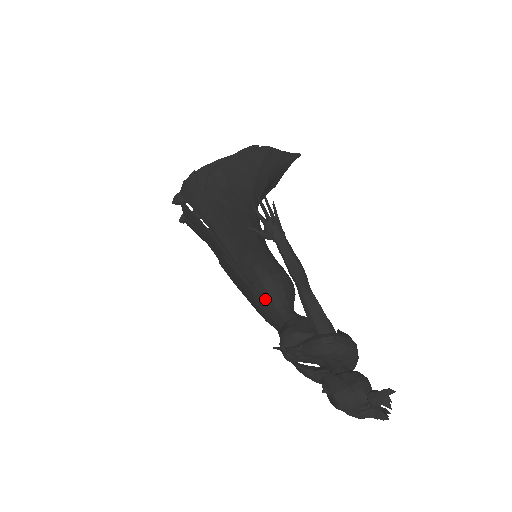
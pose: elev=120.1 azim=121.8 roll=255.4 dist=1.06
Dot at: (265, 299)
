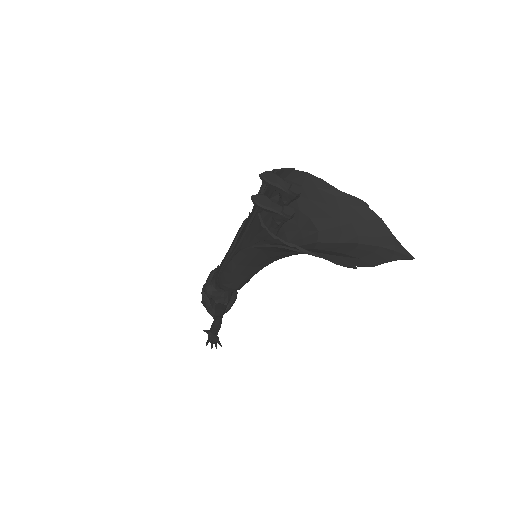
Dot at: (217, 282)
